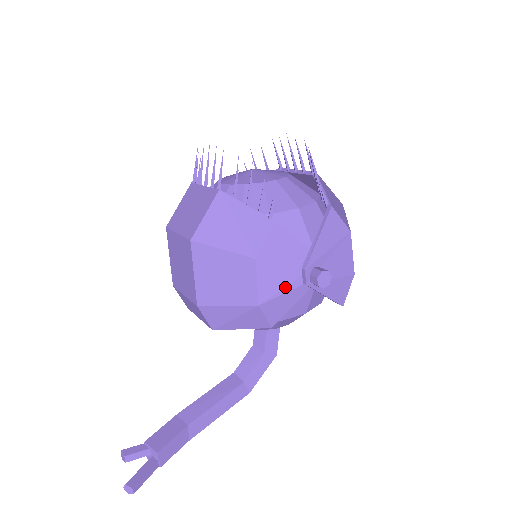
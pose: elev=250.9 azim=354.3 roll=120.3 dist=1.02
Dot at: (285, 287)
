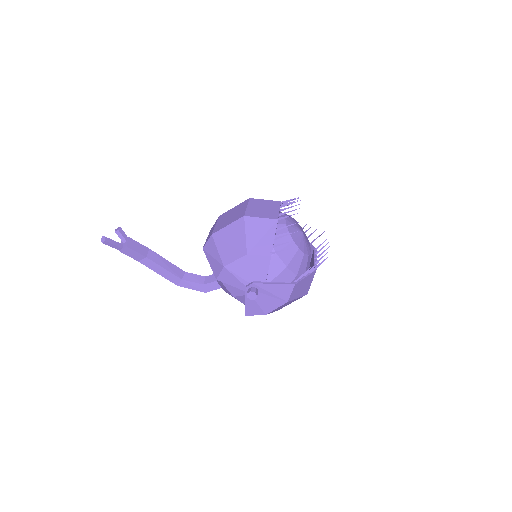
Dot at: (240, 277)
